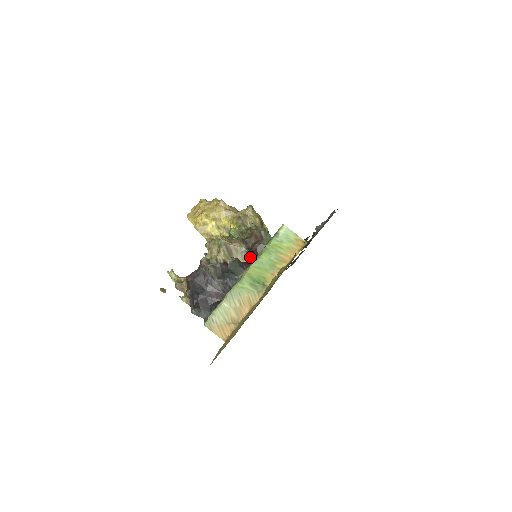
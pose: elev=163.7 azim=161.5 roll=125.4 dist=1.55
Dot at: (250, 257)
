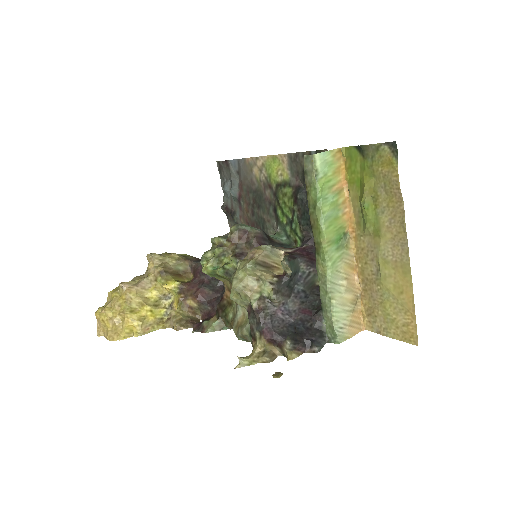
Dot at: (278, 248)
